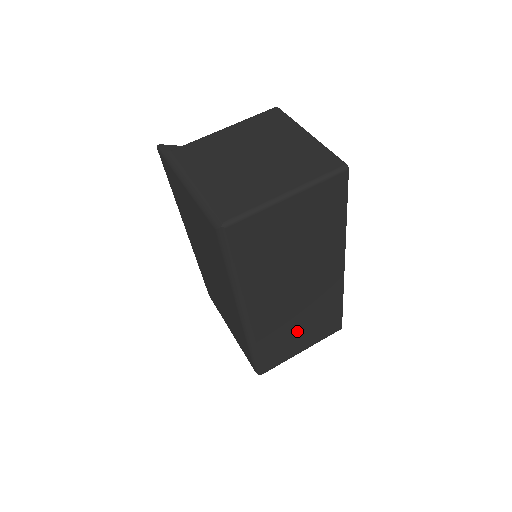
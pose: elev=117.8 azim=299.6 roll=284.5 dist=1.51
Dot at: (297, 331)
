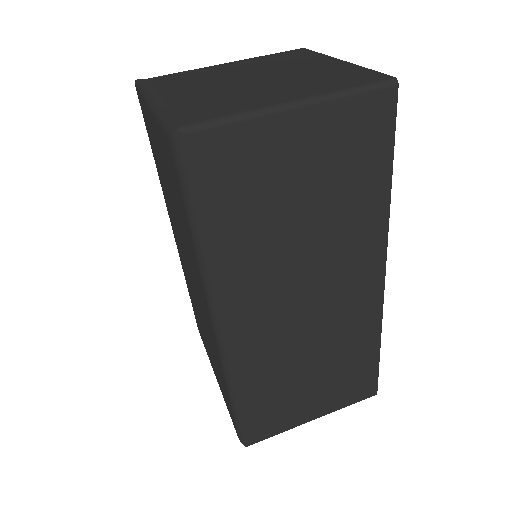
Dot at: (306, 379)
